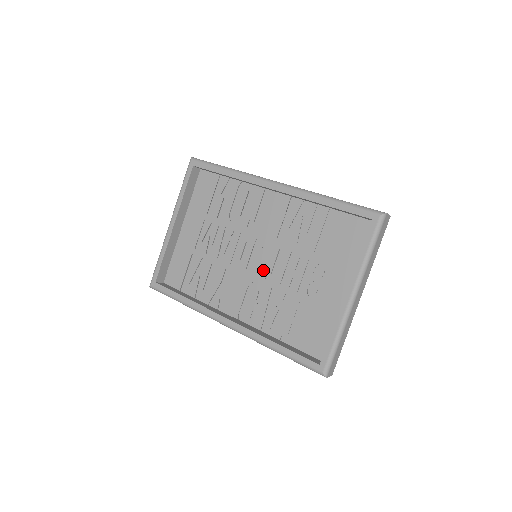
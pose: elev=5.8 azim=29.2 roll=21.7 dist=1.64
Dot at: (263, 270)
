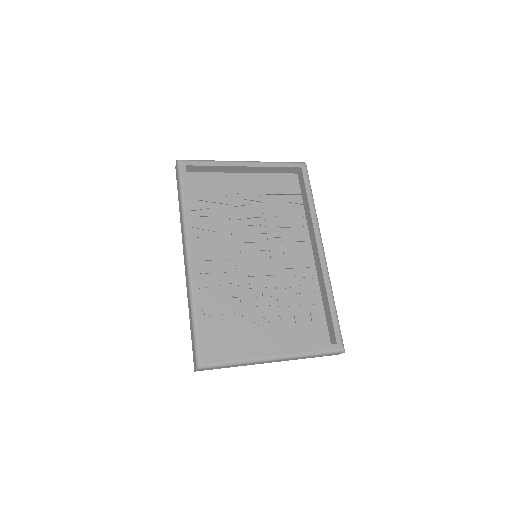
Dot at: (248, 268)
